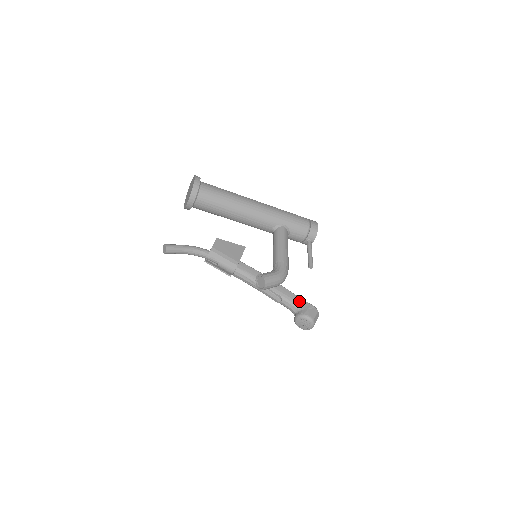
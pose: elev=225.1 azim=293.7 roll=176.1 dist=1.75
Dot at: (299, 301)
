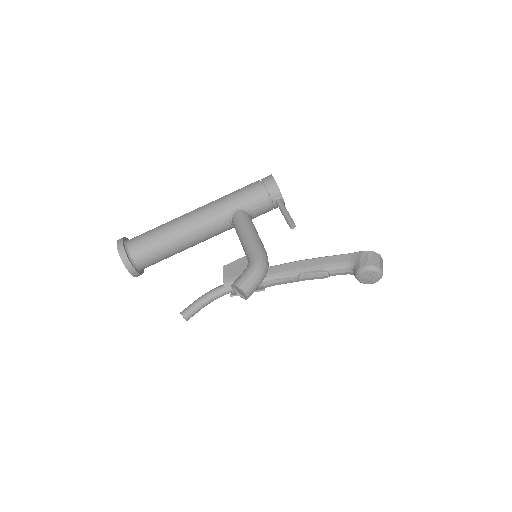
Dot at: (346, 258)
